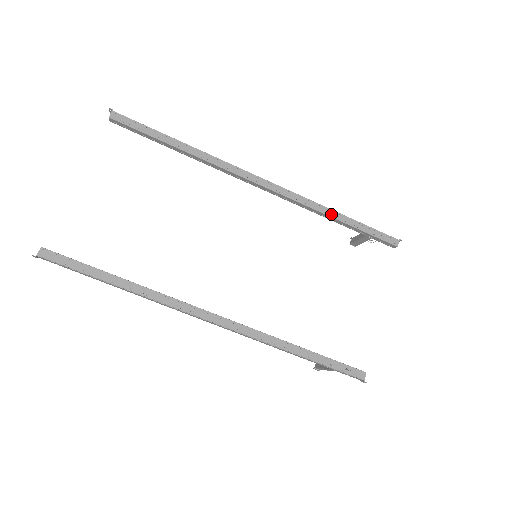
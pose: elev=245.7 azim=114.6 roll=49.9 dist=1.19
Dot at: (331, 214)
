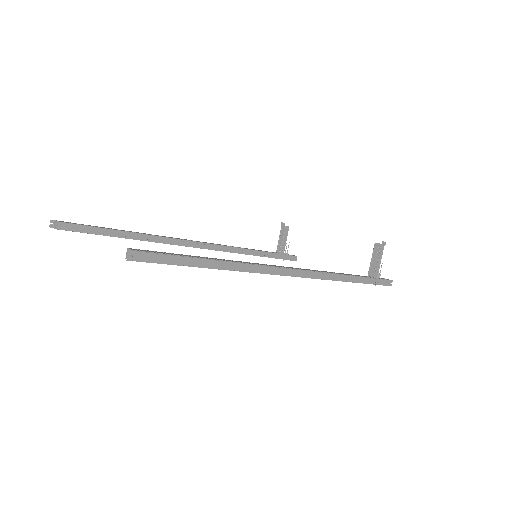
Dot at: (343, 281)
